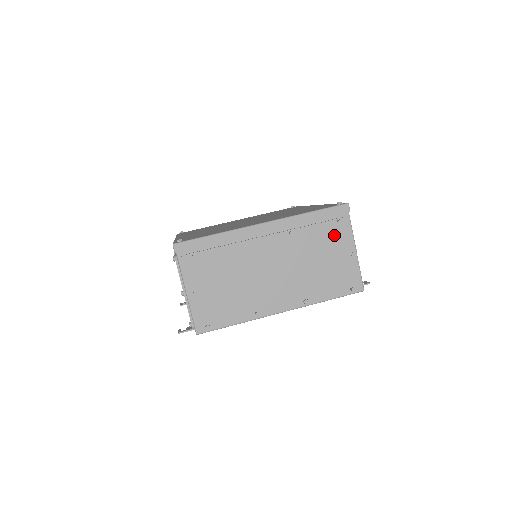
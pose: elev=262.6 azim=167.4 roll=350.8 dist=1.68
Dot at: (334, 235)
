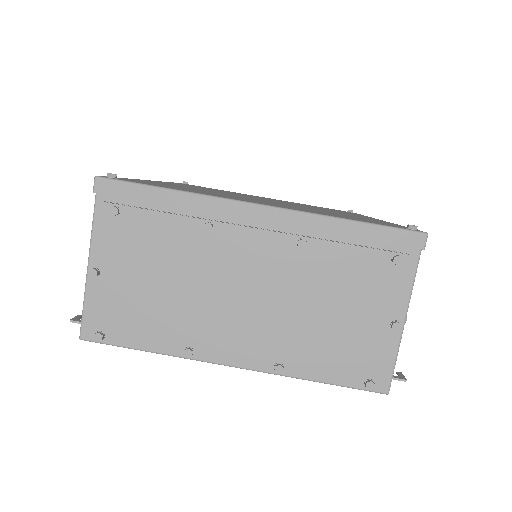
Dot at: (377, 278)
